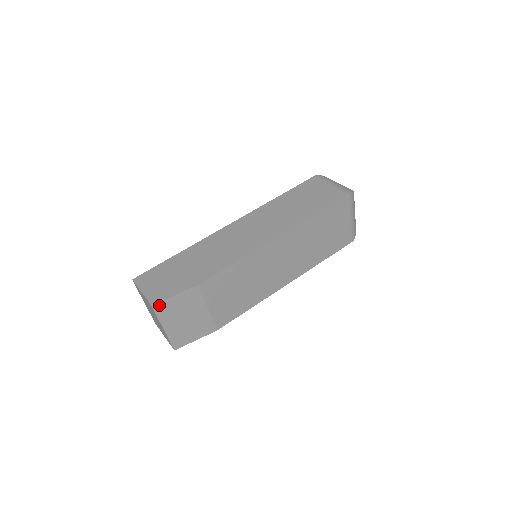
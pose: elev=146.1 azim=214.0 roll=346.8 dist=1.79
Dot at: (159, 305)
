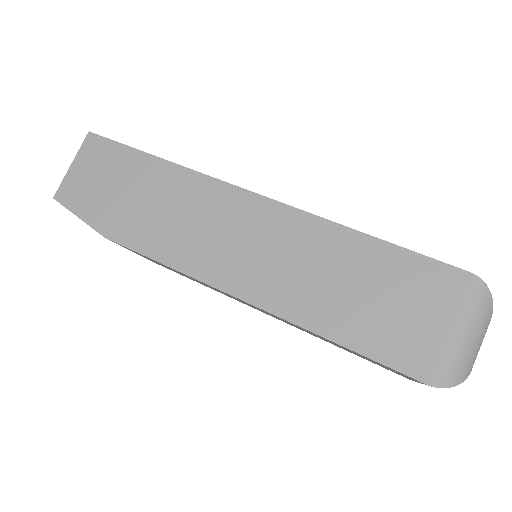
Dot at: (64, 205)
